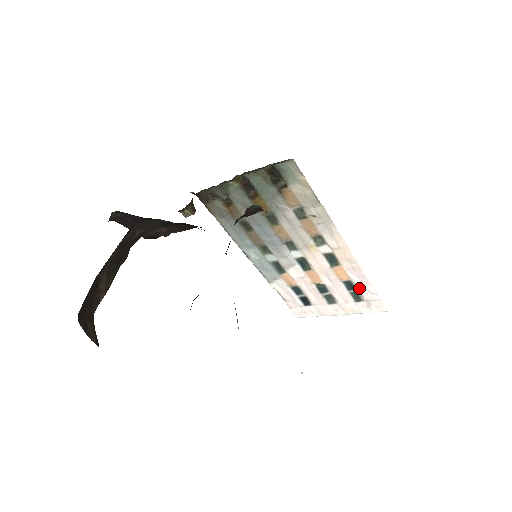
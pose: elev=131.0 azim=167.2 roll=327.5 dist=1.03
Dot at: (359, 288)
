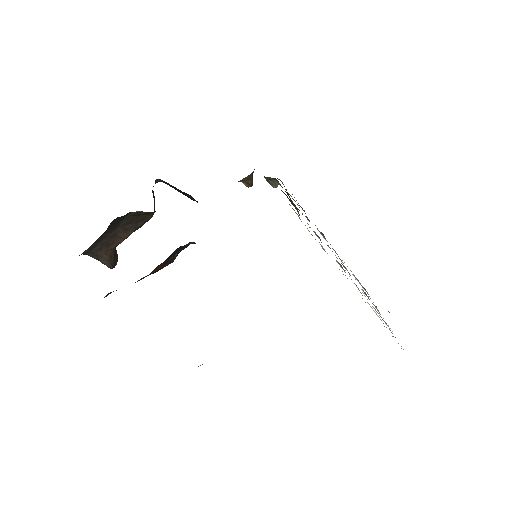
Dot at: occluded
